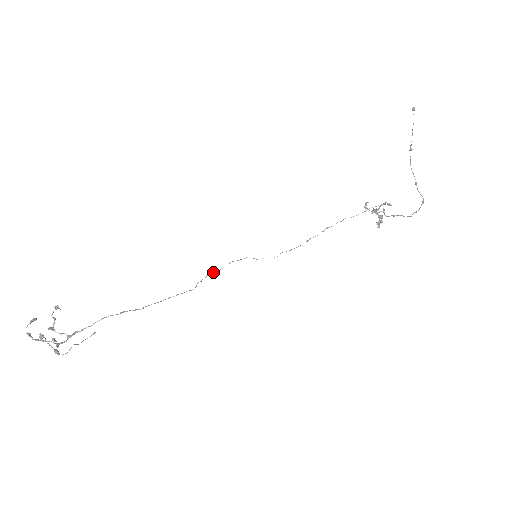
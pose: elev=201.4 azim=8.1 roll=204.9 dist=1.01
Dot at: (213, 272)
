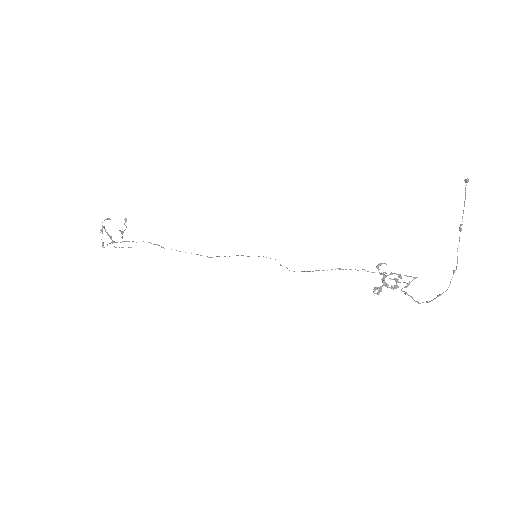
Dot at: (242, 255)
